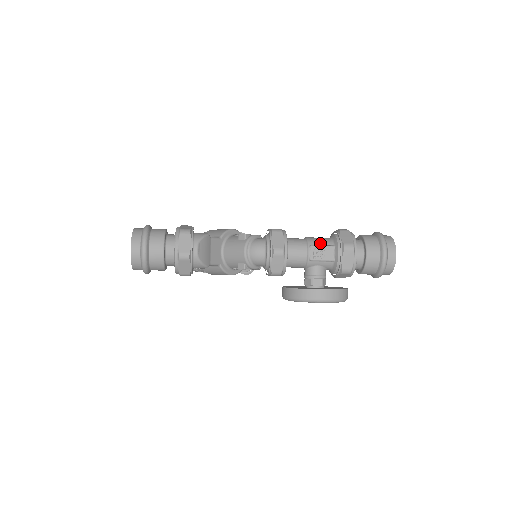
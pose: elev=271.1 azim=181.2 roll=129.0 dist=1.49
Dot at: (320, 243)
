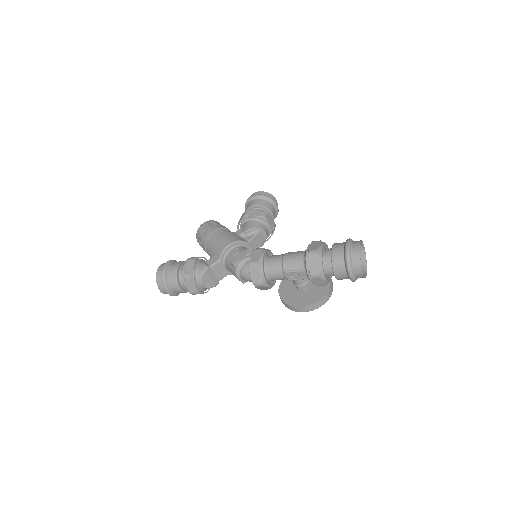
Dot at: (293, 268)
